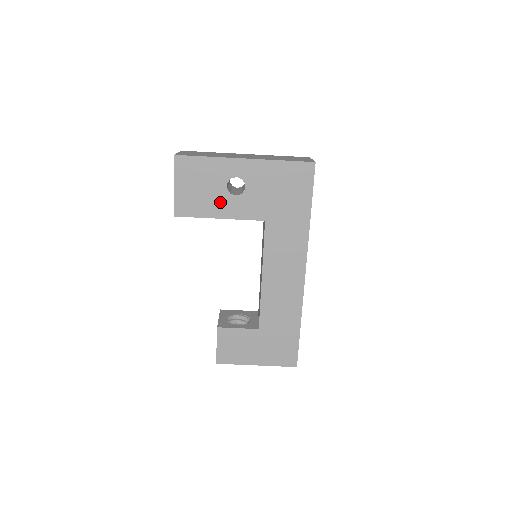
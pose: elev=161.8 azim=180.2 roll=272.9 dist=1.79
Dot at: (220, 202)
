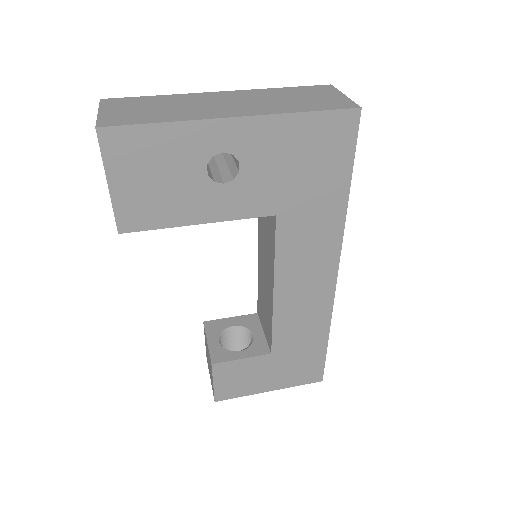
Dot at: (197, 198)
